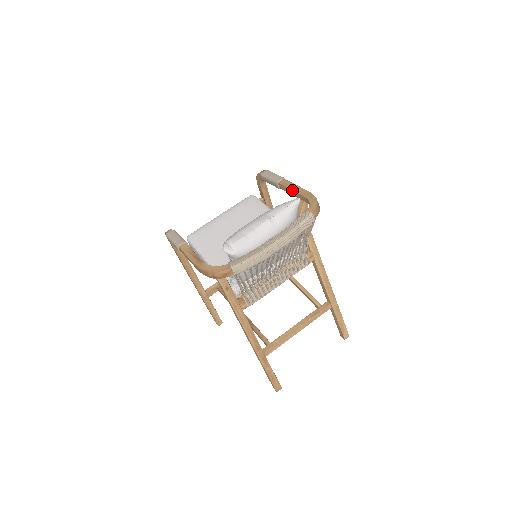
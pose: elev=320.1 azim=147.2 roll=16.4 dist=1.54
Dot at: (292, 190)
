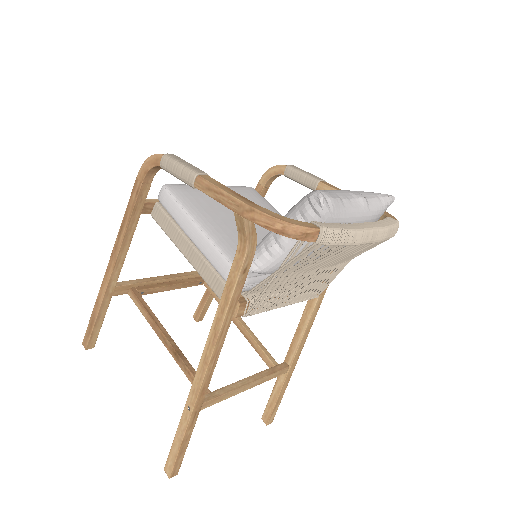
Dot at: occluded
